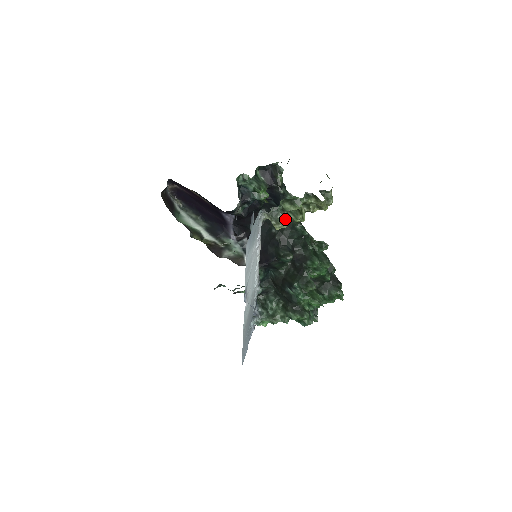
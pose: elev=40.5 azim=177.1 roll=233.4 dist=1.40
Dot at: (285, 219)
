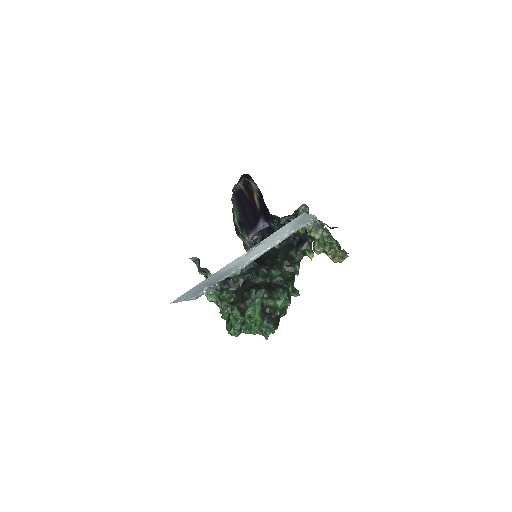
Dot at: (321, 234)
